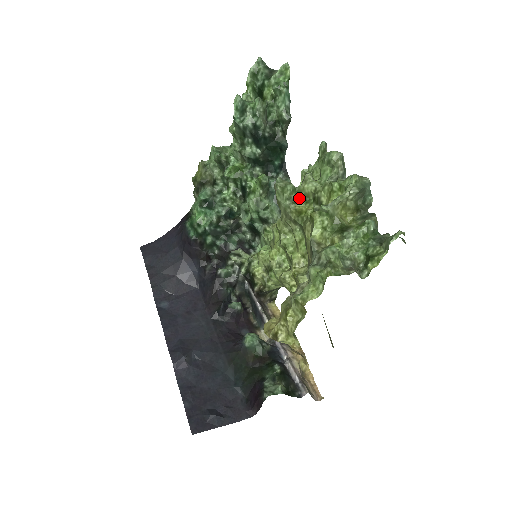
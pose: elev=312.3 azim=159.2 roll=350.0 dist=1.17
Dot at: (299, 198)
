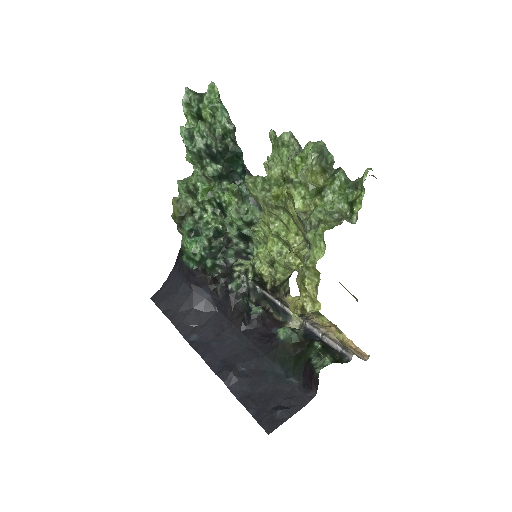
Dot at: (271, 185)
